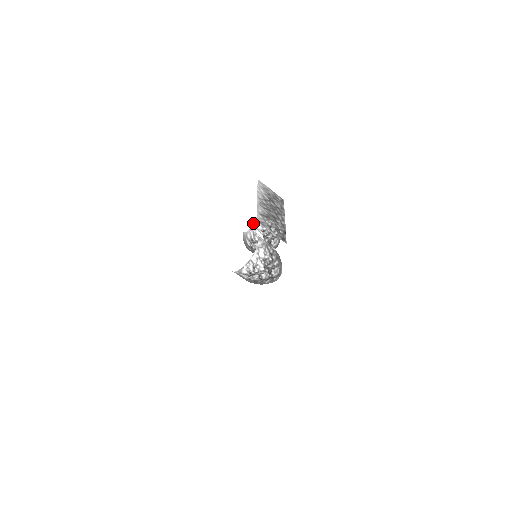
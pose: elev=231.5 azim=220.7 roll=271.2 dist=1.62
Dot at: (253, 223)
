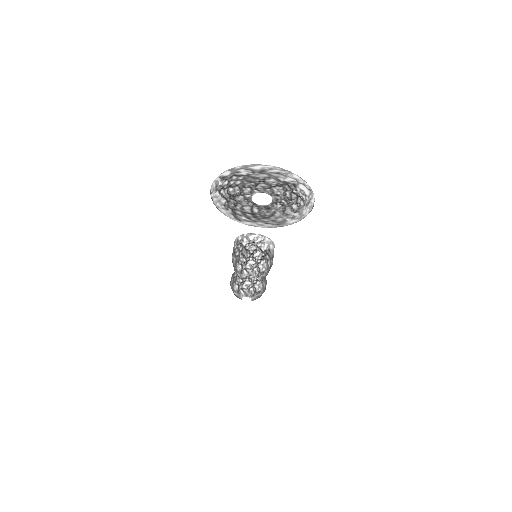
Dot at: occluded
